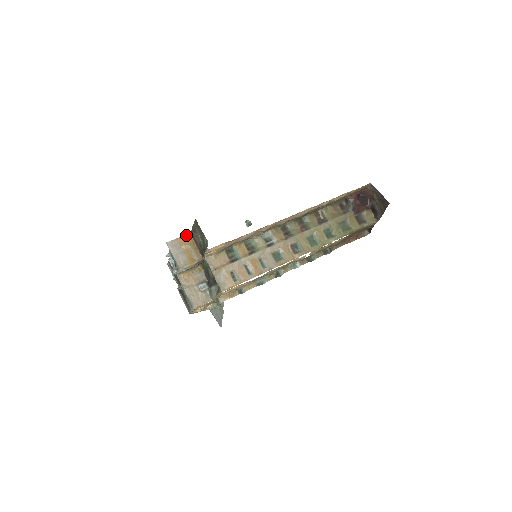
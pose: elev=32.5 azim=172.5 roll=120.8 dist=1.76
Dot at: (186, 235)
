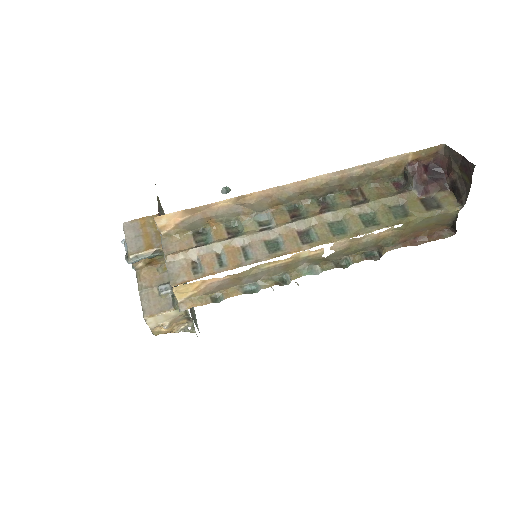
Dot at: (152, 216)
